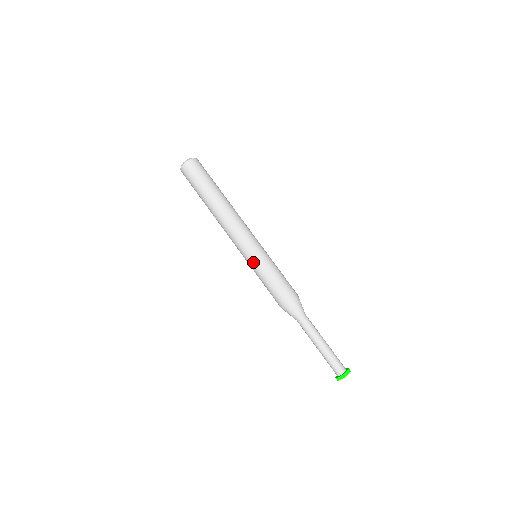
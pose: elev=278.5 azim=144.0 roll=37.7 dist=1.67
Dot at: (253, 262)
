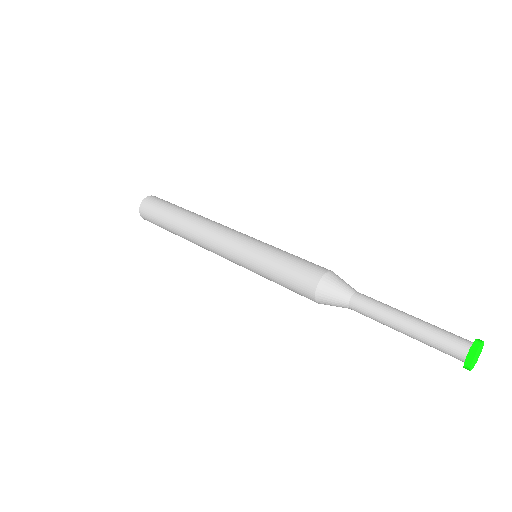
Dot at: (255, 250)
